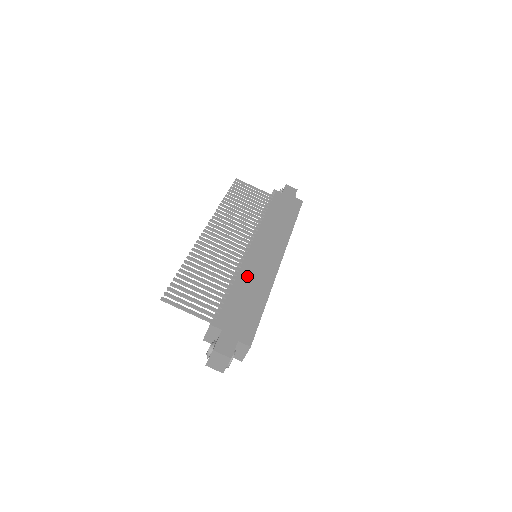
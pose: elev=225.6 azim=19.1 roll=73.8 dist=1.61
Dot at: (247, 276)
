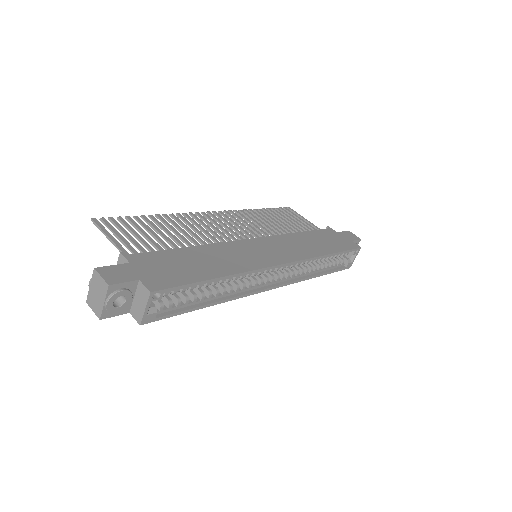
Dot at: (219, 250)
